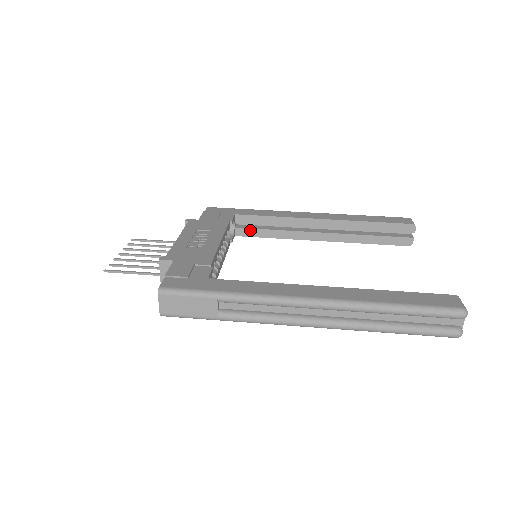
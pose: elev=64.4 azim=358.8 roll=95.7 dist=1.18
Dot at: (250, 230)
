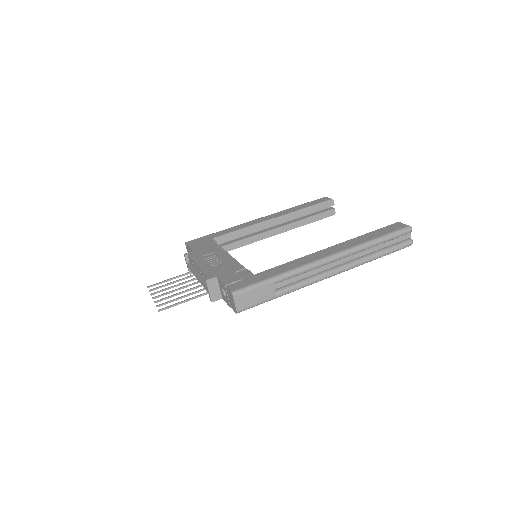
Dot at: (227, 246)
